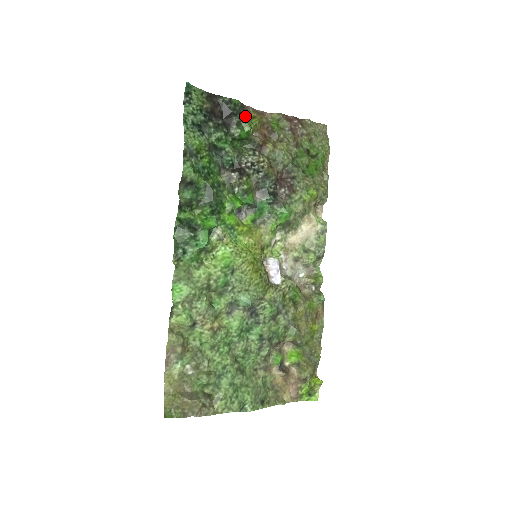
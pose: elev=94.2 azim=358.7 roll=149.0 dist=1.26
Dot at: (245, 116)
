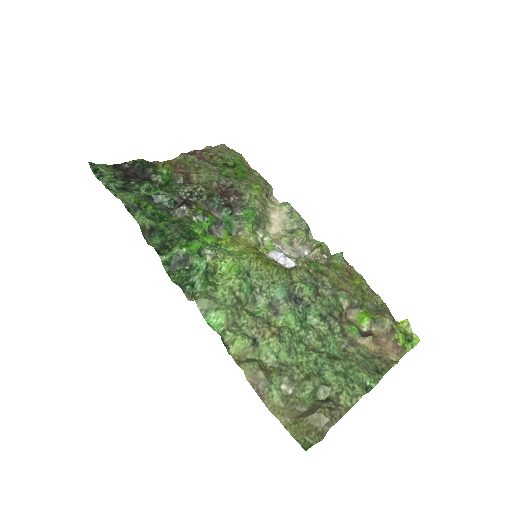
Dot at: occluded
